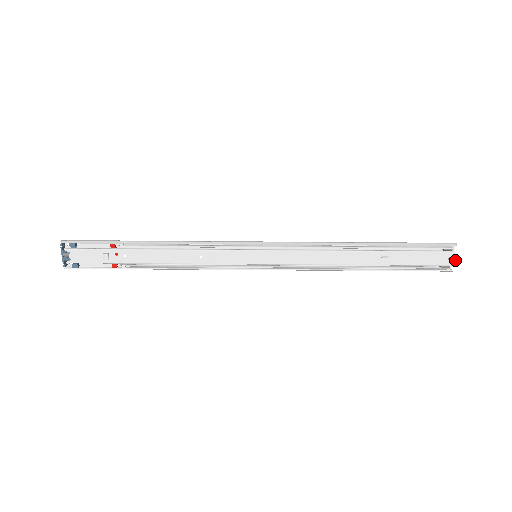
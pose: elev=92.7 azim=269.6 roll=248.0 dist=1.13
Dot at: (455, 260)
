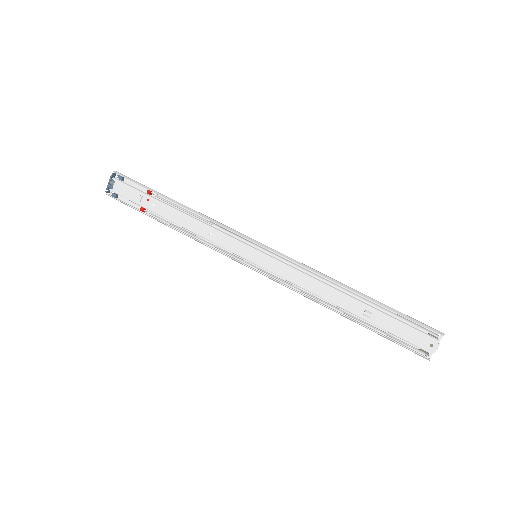
Dot at: (436, 349)
